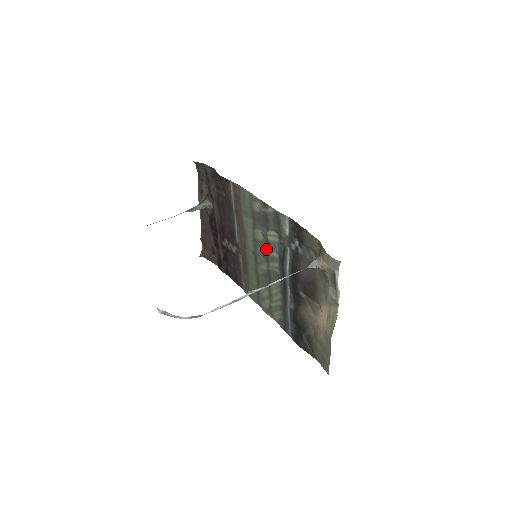
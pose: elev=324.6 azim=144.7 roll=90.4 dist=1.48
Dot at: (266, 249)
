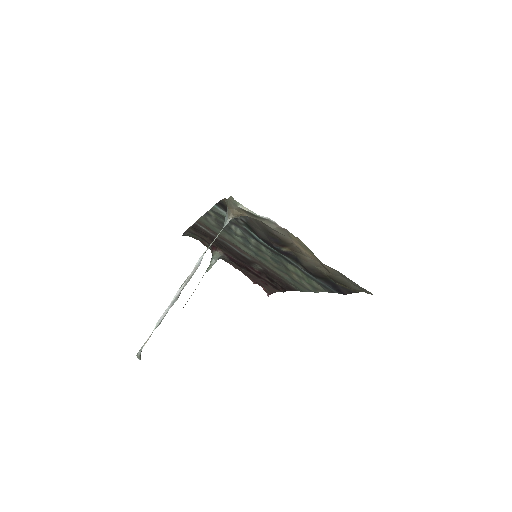
Dot at: (250, 244)
